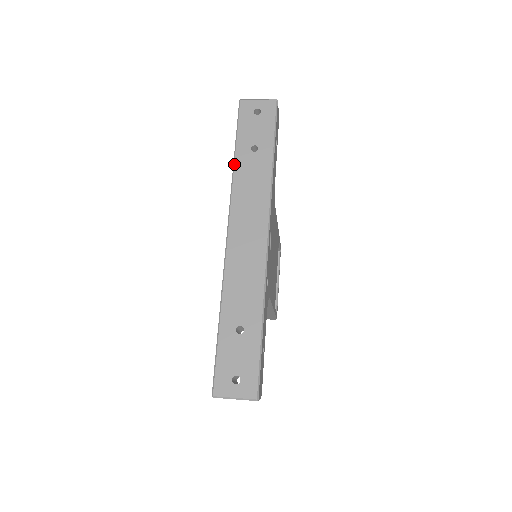
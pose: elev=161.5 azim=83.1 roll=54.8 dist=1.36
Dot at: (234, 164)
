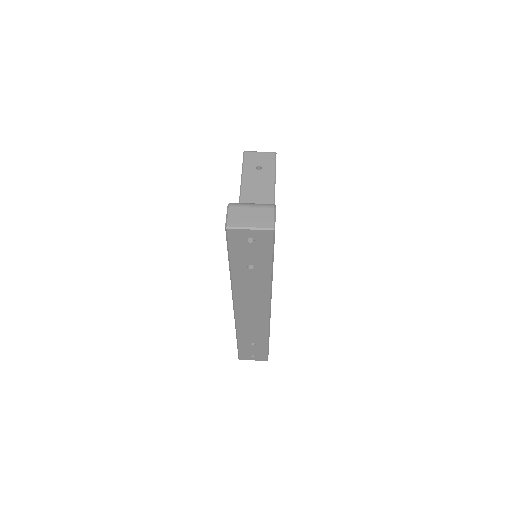
Dot at: (231, 277)
